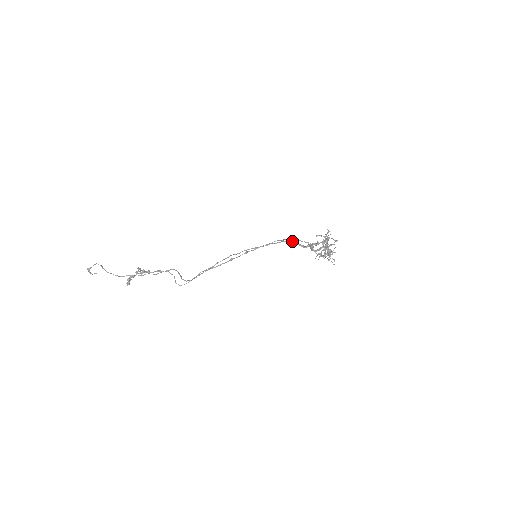
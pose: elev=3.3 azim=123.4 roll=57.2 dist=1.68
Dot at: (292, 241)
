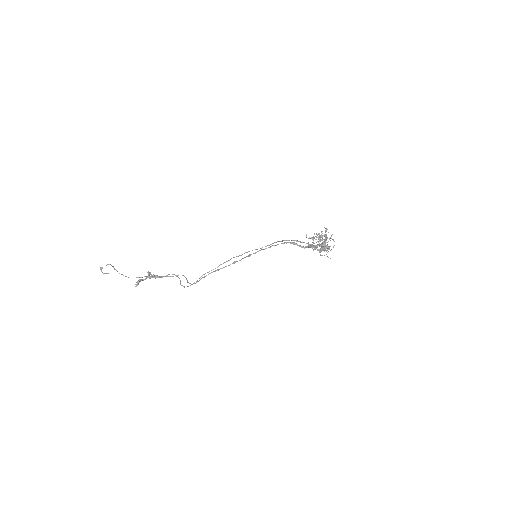
Dot at: (292, 242)
